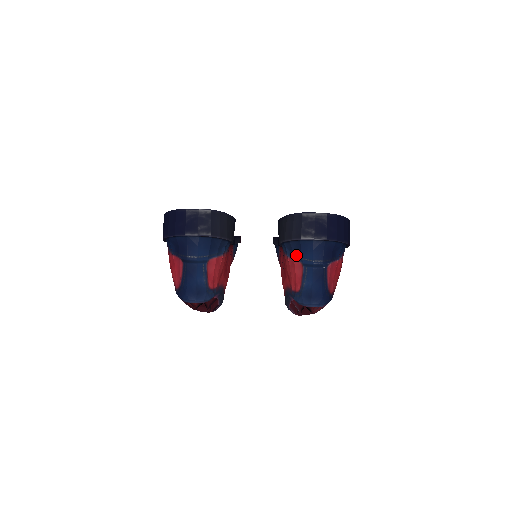
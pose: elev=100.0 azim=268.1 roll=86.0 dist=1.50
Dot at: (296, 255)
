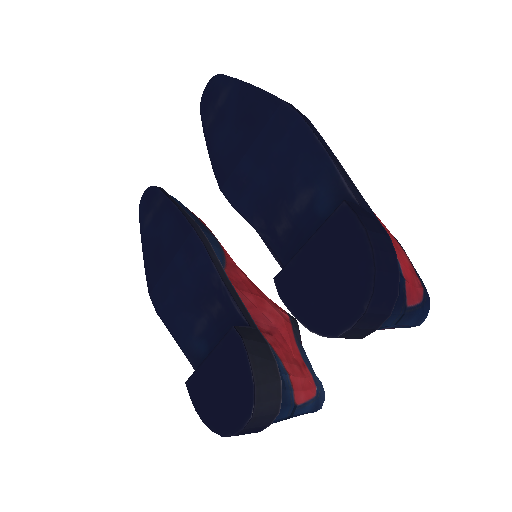
Dot at: occluded
